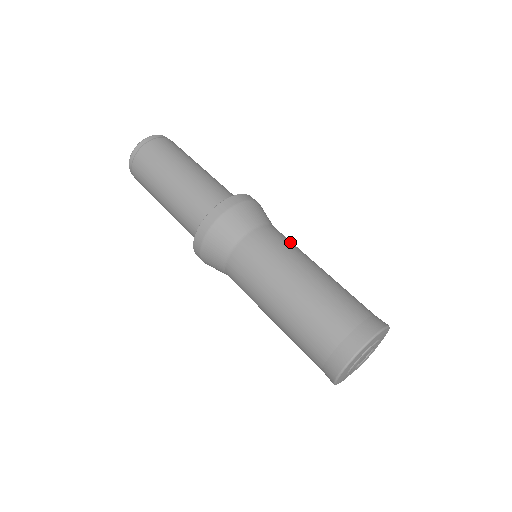
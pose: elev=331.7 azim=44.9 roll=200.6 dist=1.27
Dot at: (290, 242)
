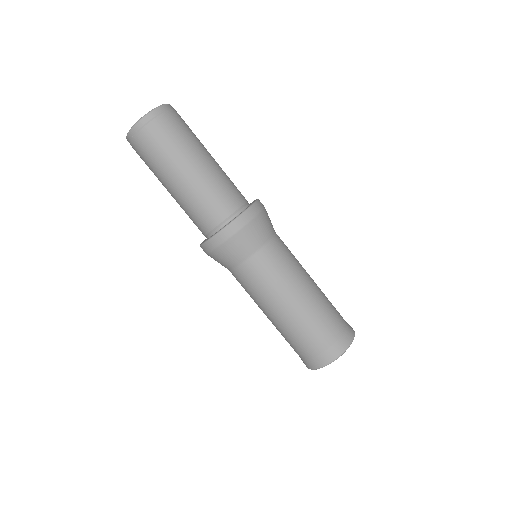
Dot at: occluded
